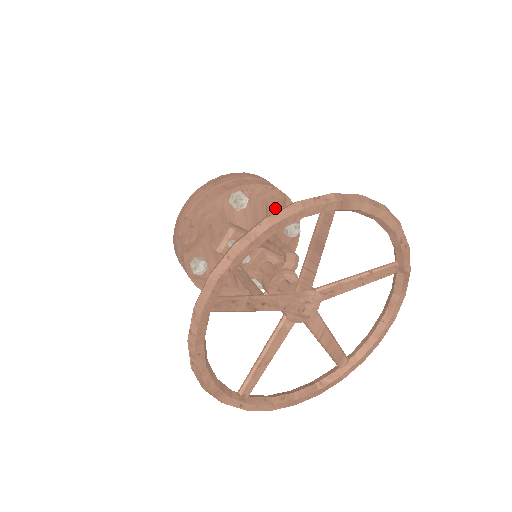
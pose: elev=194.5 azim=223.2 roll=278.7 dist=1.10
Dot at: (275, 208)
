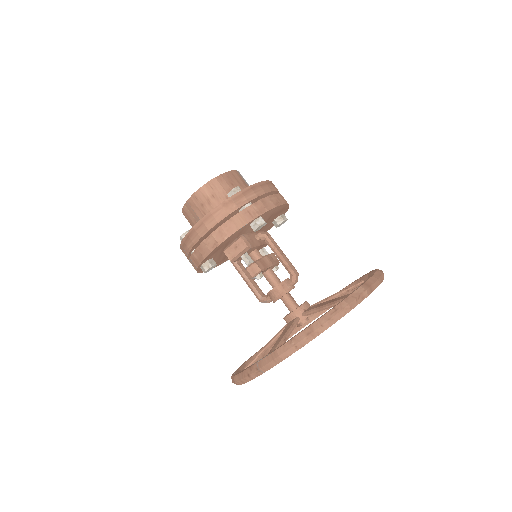
Dot at: (276, 213)
